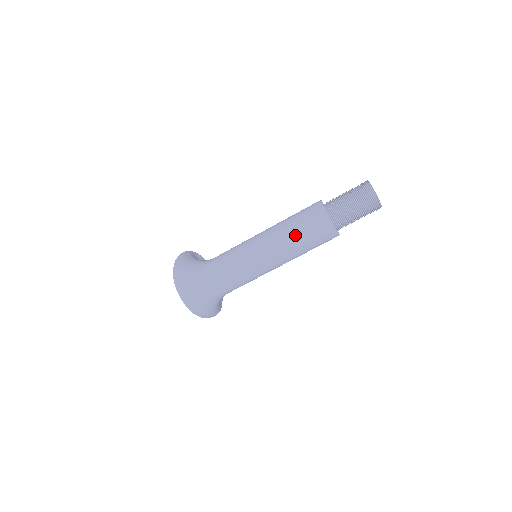
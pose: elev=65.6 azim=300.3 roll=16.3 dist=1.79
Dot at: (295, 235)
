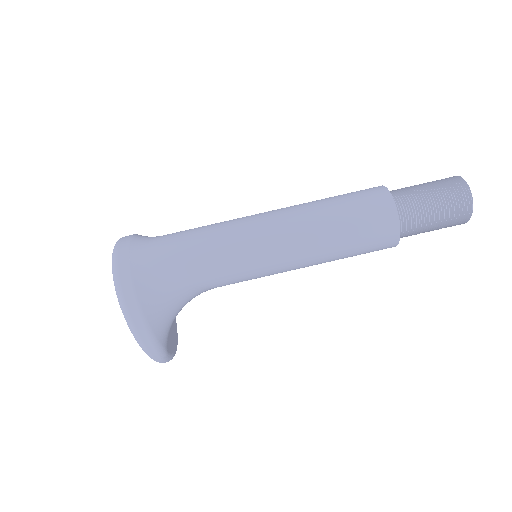
Dot at: (331, 207)
